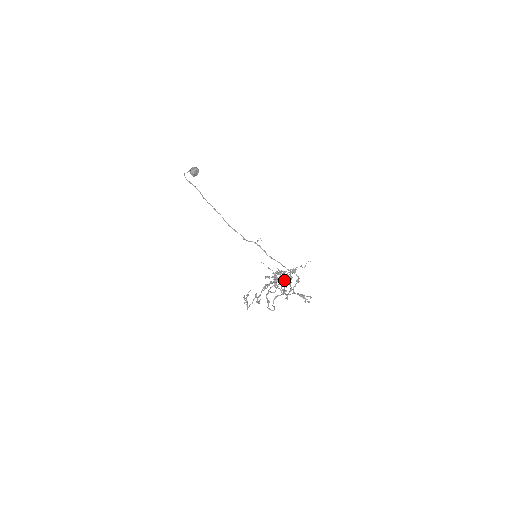
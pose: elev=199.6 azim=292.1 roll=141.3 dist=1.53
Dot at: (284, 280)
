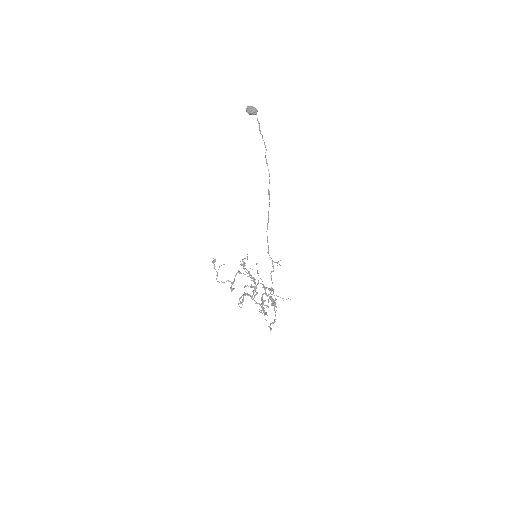
Dot at: occluded
